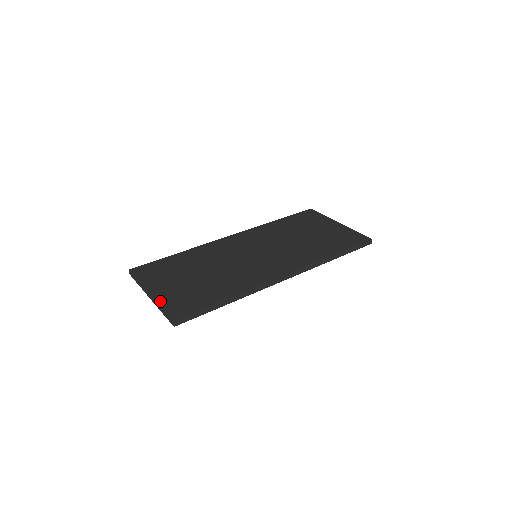
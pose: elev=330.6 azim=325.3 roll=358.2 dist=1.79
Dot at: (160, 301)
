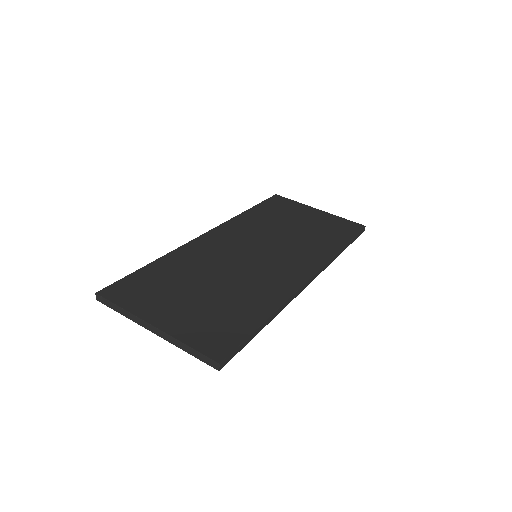
Dot at: (178, 335)
